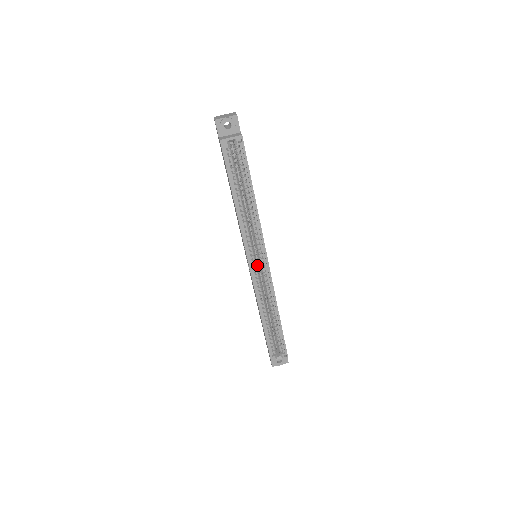
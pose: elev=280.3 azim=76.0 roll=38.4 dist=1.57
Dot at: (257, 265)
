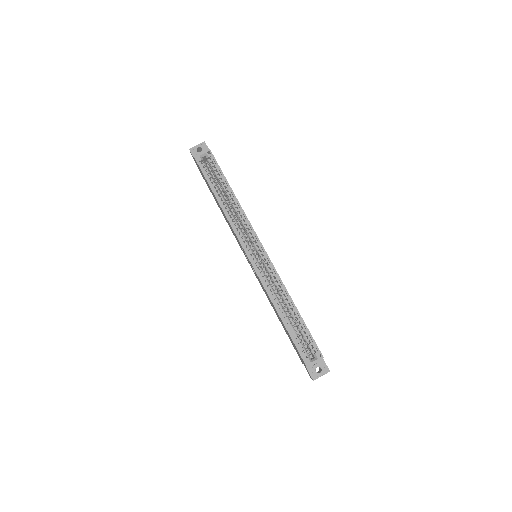
Dot at: (256, 258)
